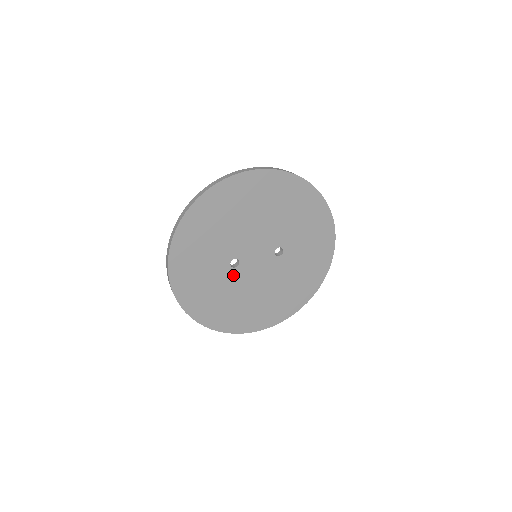
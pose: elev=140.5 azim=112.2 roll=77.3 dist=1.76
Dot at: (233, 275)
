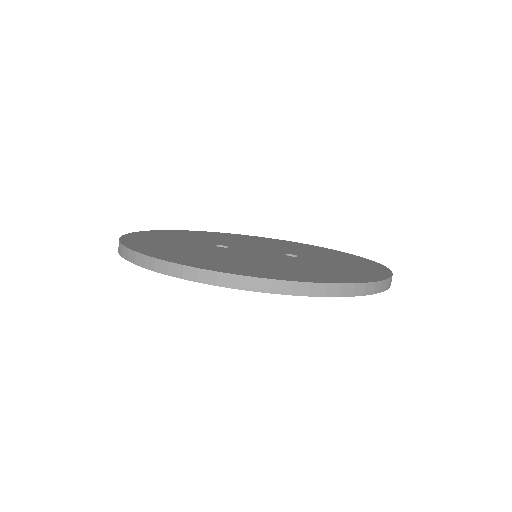
Dot at: occluded
